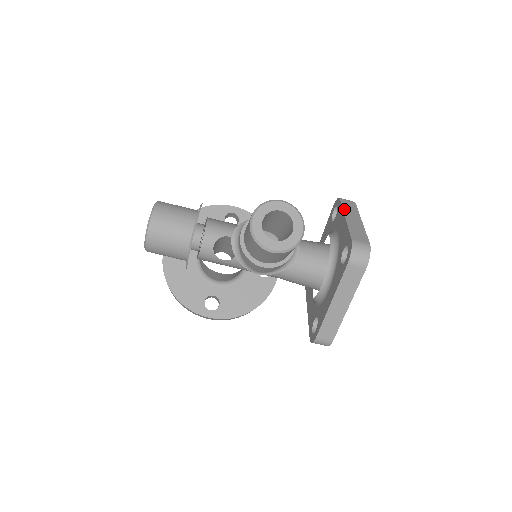
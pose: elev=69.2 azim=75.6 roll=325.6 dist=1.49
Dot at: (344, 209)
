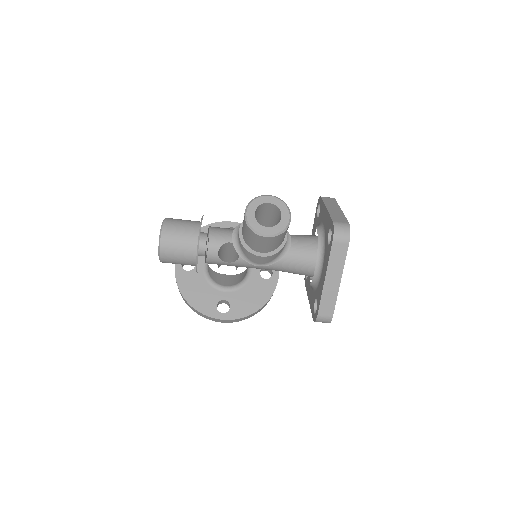
Dot at: (325, 203)
